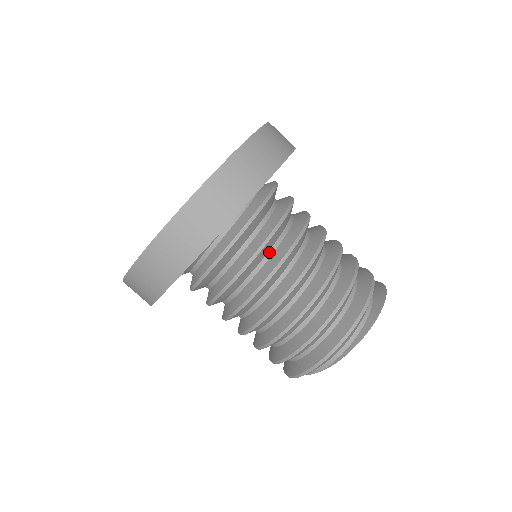
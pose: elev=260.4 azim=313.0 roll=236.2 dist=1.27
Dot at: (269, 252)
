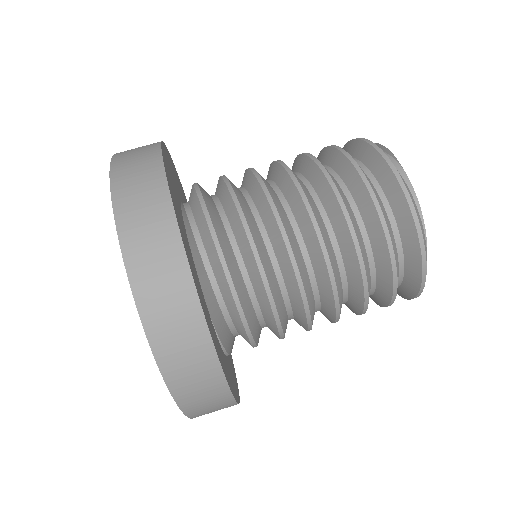
Dot at: occluded
